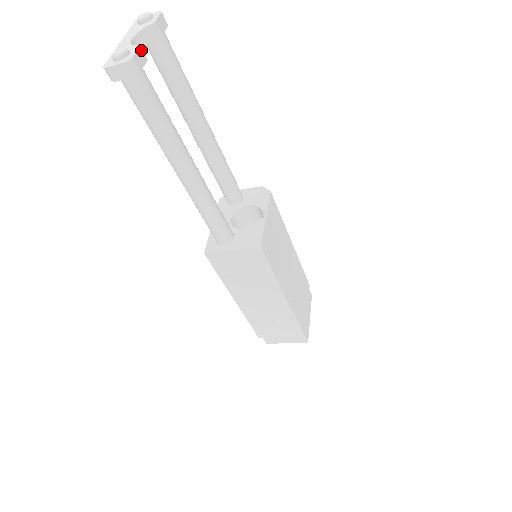
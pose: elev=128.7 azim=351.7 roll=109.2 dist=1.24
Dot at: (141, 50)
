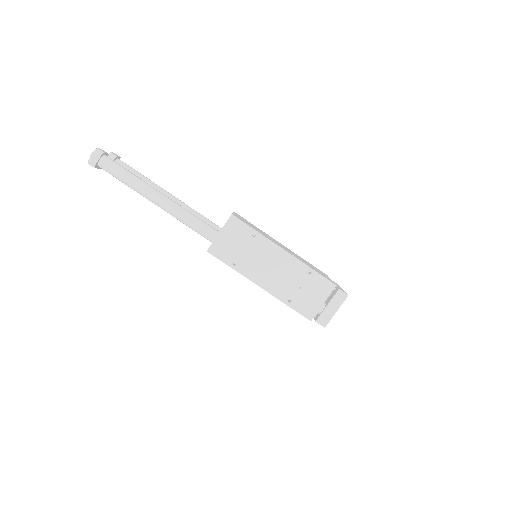
Dot at: (103, 150)
